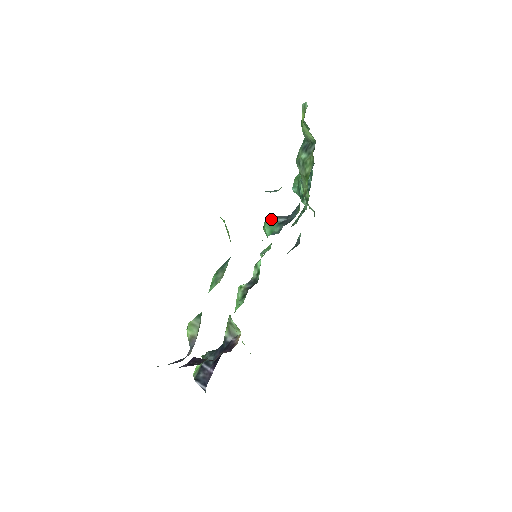
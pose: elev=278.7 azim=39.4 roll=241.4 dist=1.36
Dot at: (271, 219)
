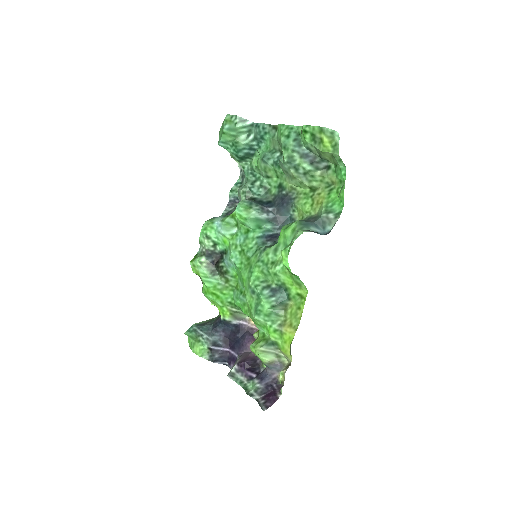
Dot at: (256, 214)
